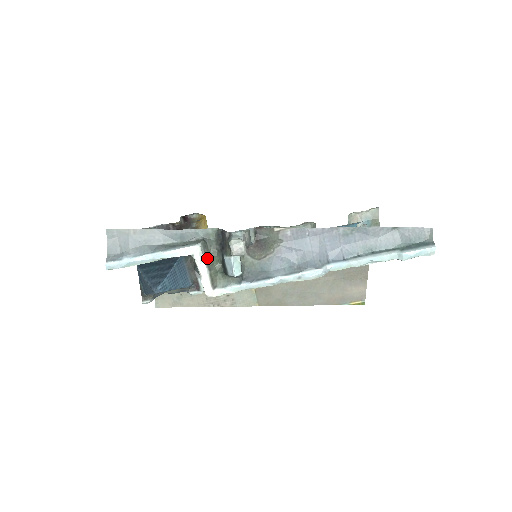
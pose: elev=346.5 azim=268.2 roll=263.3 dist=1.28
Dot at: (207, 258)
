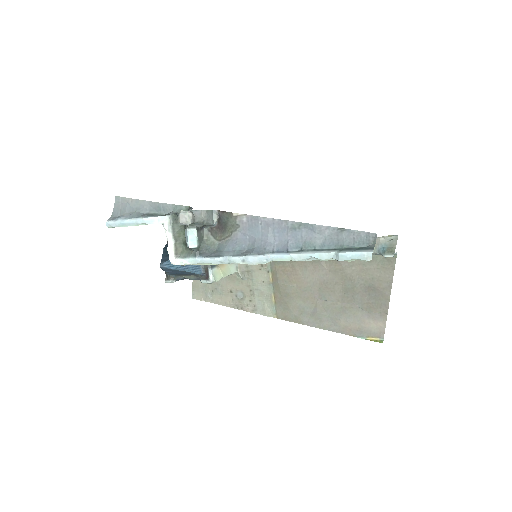
Dot at: (174, 229)
